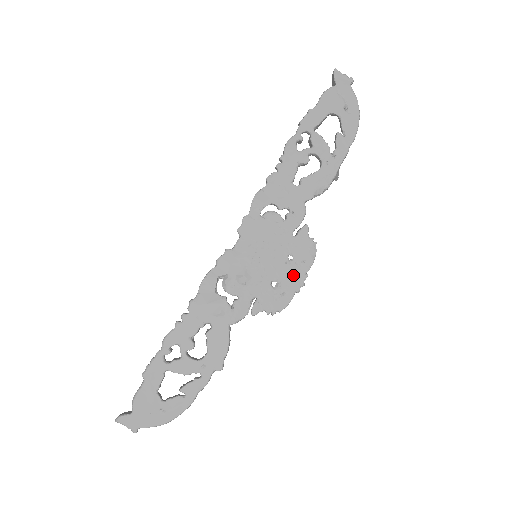
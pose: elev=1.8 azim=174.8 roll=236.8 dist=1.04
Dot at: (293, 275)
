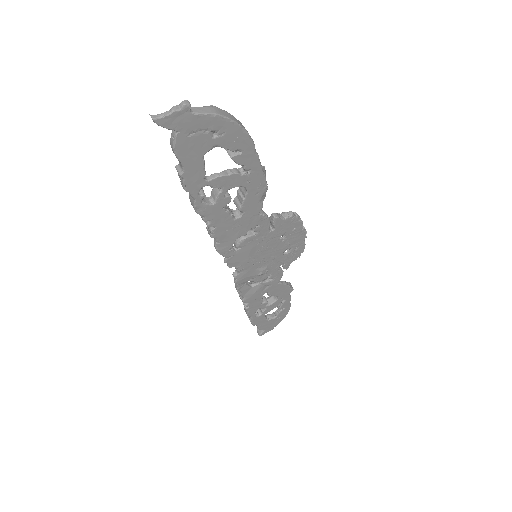
Dot at: (294, 239)
